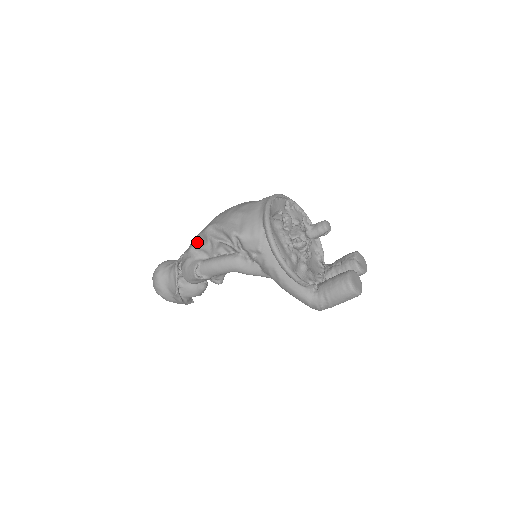
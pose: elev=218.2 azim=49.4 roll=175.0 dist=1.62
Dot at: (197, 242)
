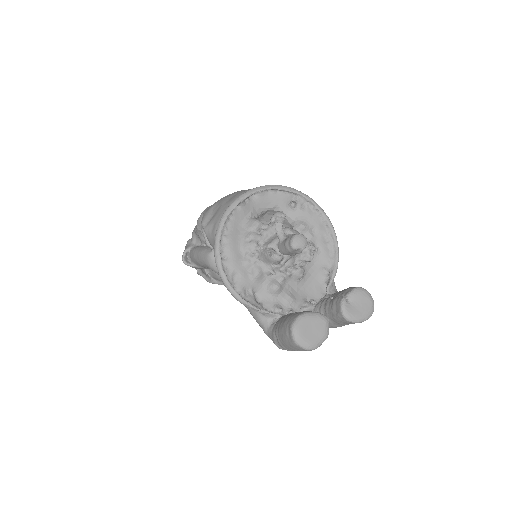
Dot at: occluded
